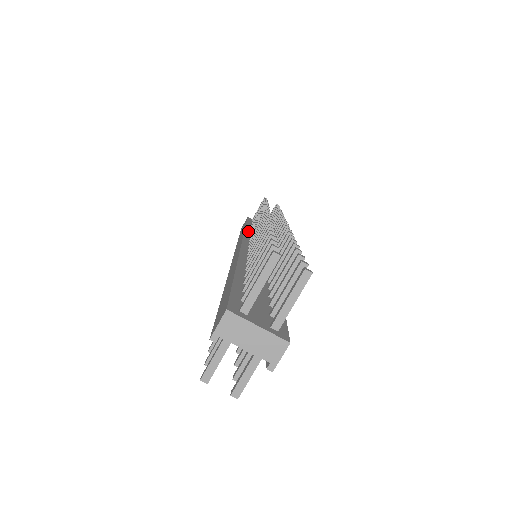
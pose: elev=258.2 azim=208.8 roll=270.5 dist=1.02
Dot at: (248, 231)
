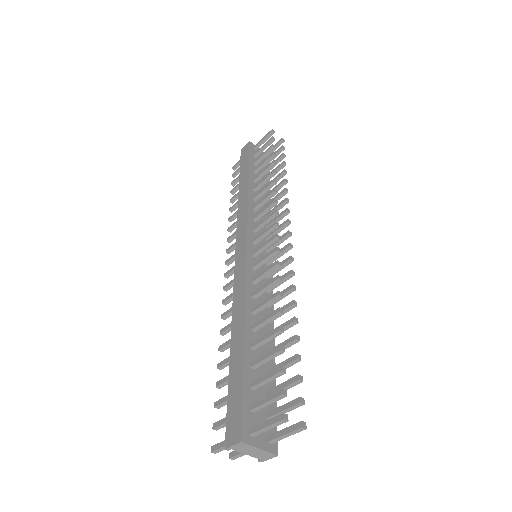
Dot at: (251, 199)
